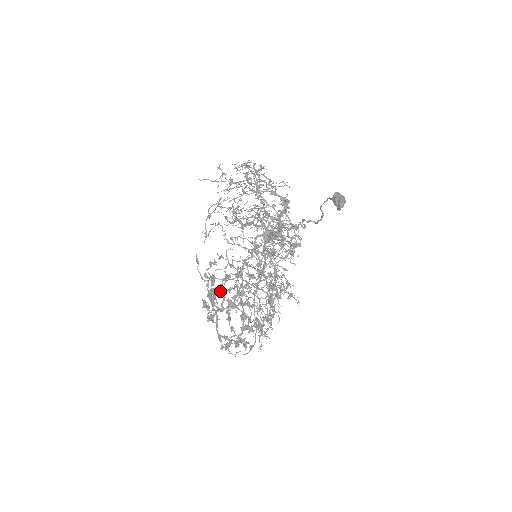
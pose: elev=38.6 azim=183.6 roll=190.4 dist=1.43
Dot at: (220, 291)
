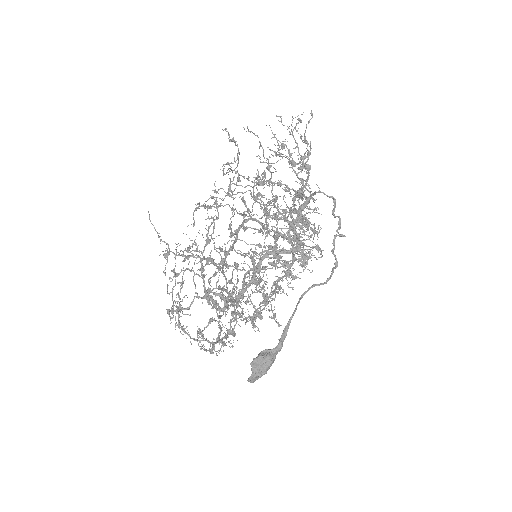
Dot at: occluded
